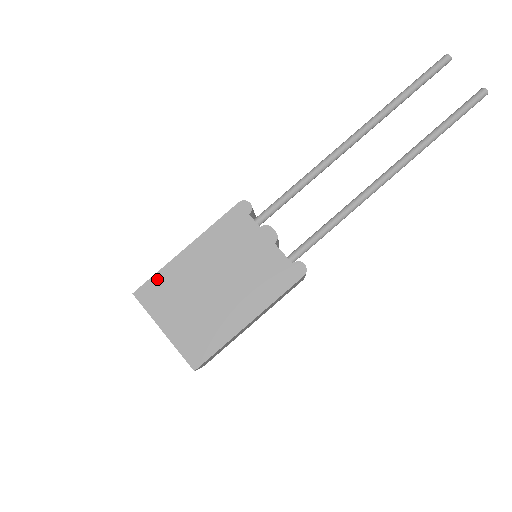
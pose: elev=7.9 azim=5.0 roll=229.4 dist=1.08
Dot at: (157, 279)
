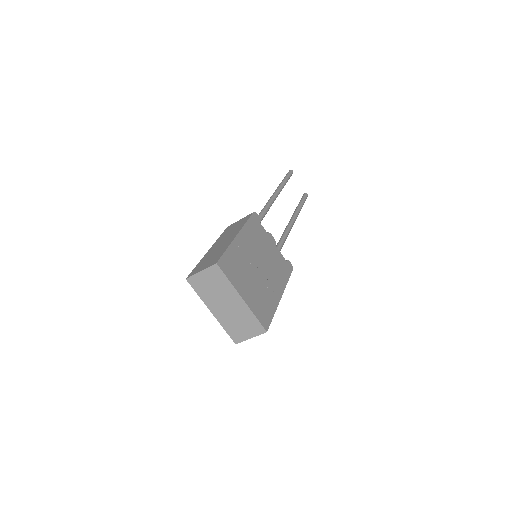
Dot at: (228, 255)
